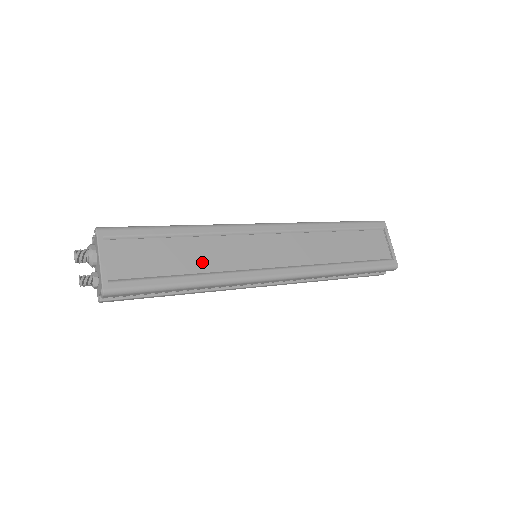
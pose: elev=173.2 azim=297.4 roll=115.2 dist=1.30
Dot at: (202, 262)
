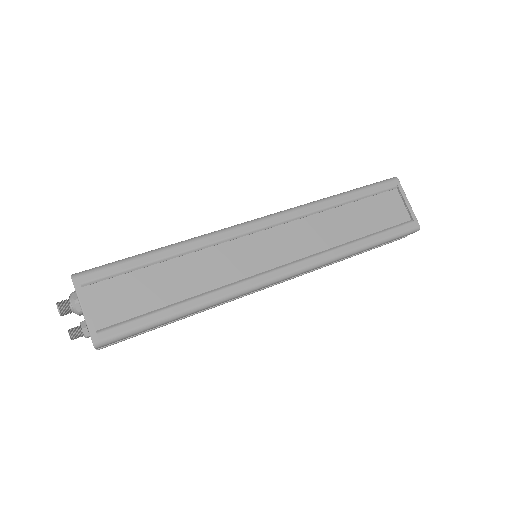
Dot at: (195, 283)
